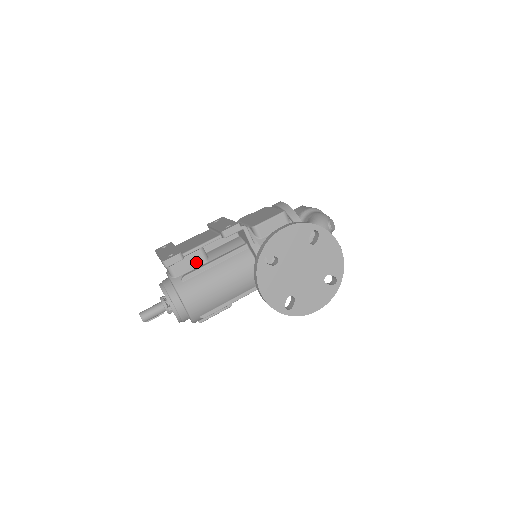
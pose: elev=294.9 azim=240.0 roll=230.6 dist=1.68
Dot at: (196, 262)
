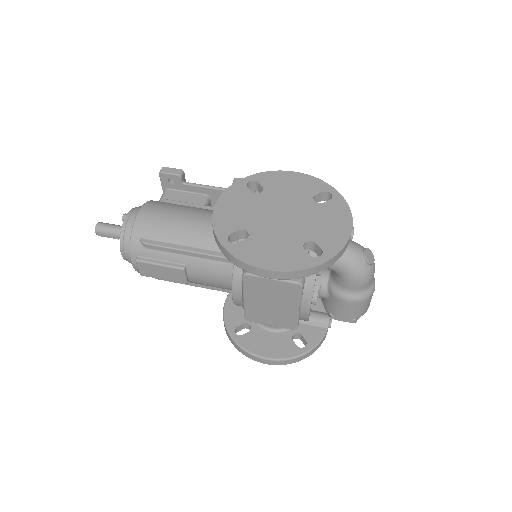
Dot at: occluded
